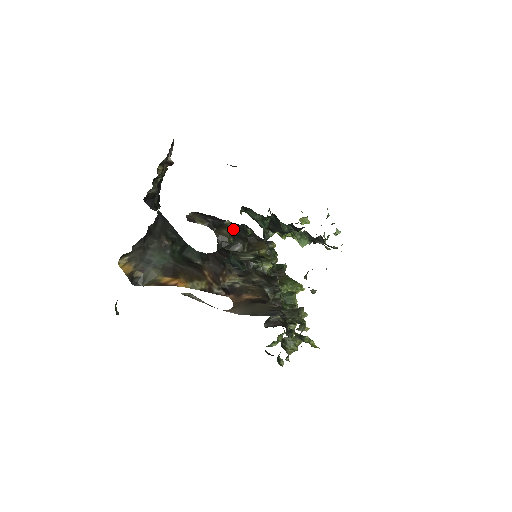
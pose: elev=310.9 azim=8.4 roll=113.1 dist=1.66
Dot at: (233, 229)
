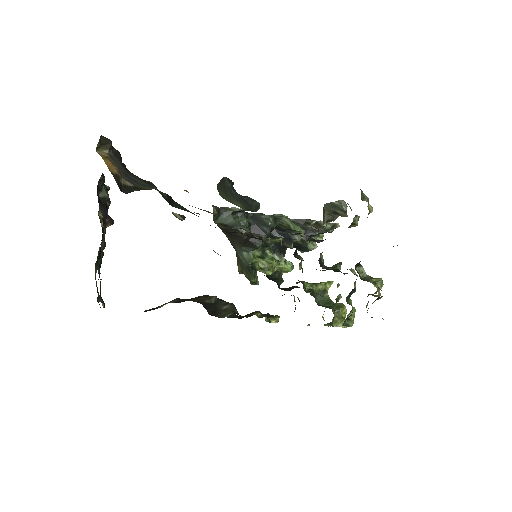
Dot at: occluded
